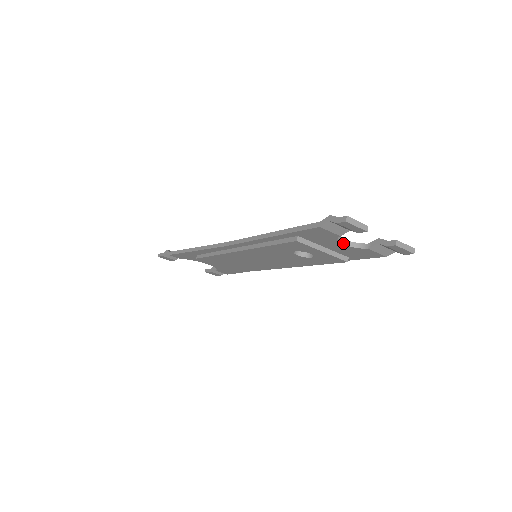
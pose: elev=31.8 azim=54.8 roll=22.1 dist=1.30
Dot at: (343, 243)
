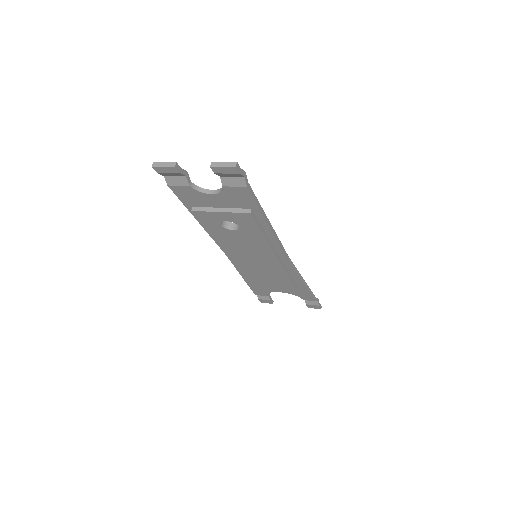
Dot at: (212, 193)
